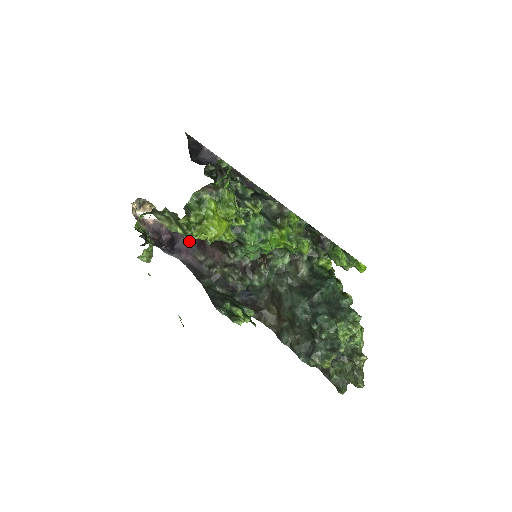
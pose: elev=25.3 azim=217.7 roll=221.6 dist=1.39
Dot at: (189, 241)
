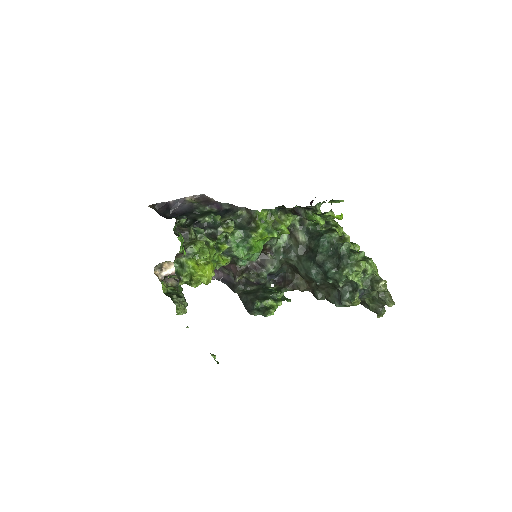
Dot at: occluded
